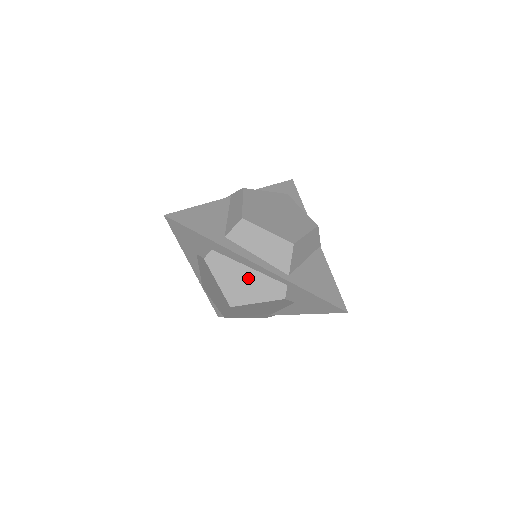
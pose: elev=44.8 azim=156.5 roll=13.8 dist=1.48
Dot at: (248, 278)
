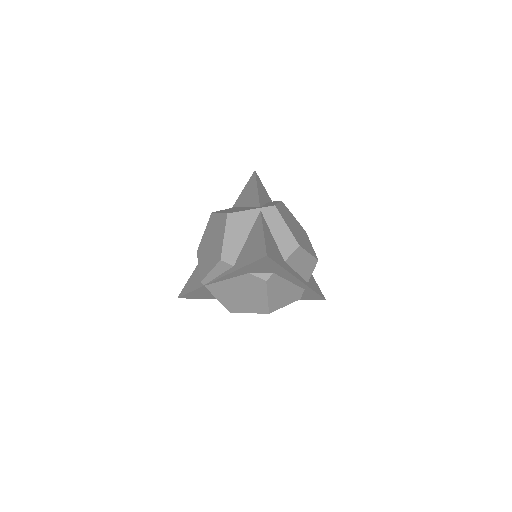
Dot at: (287, 290)
